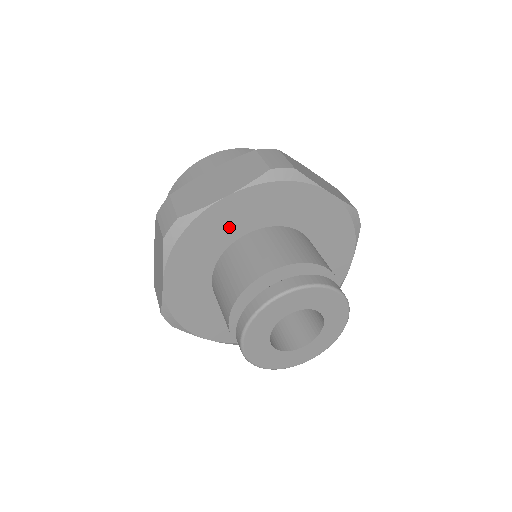
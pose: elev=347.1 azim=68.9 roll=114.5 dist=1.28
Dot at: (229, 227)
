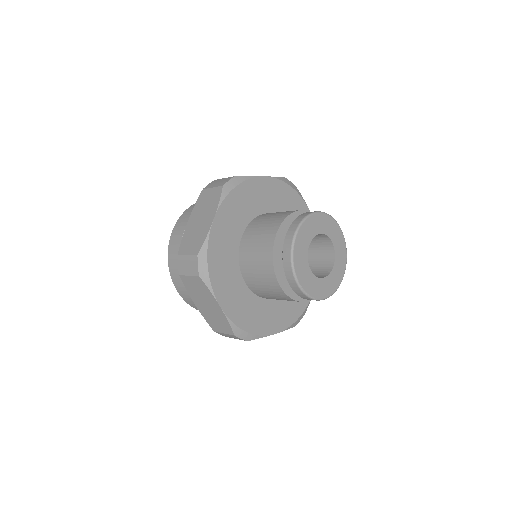
Dot at: (229, 239)
